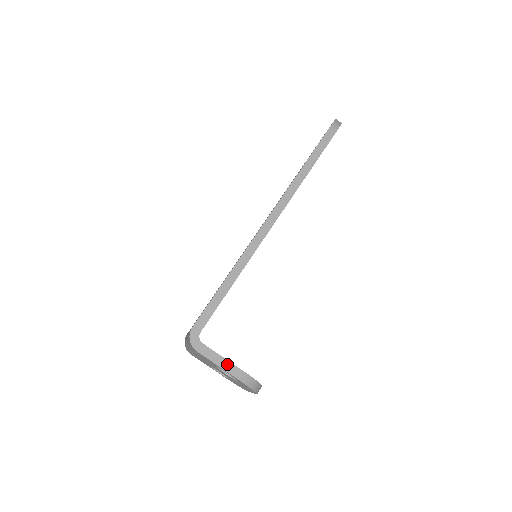
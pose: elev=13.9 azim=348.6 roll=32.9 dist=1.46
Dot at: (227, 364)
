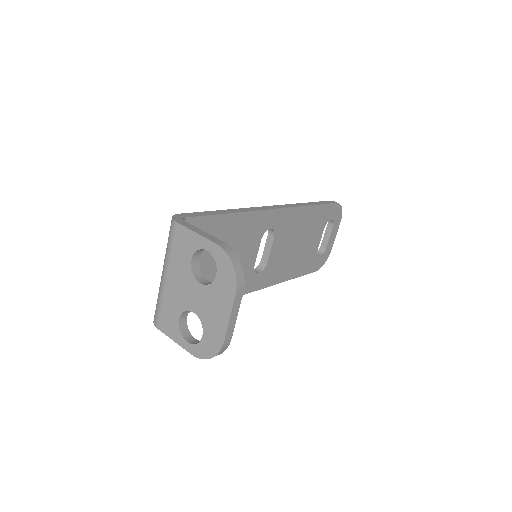
Dot at: (207, 235)
